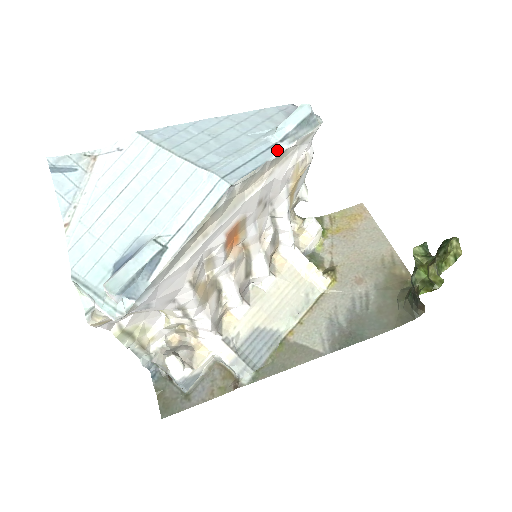
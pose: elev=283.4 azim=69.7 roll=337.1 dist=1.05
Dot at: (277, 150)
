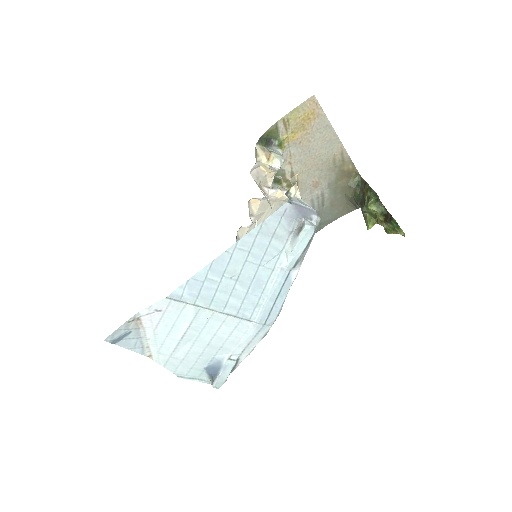
Dot at: (293, 277)
